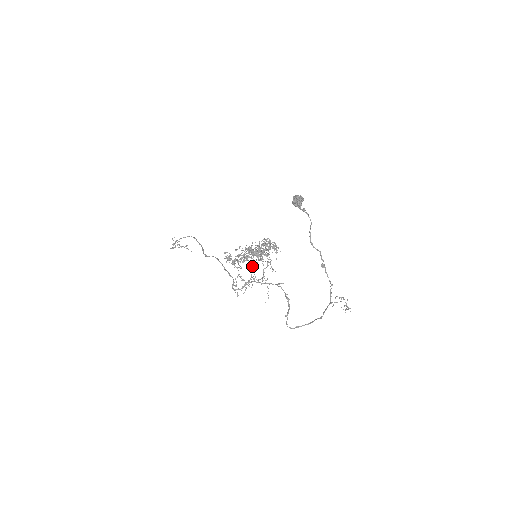
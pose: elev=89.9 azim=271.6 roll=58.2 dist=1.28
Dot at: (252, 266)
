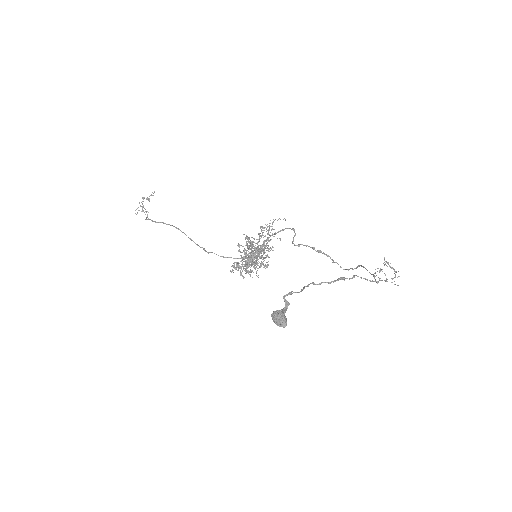
Dot at: occluded
